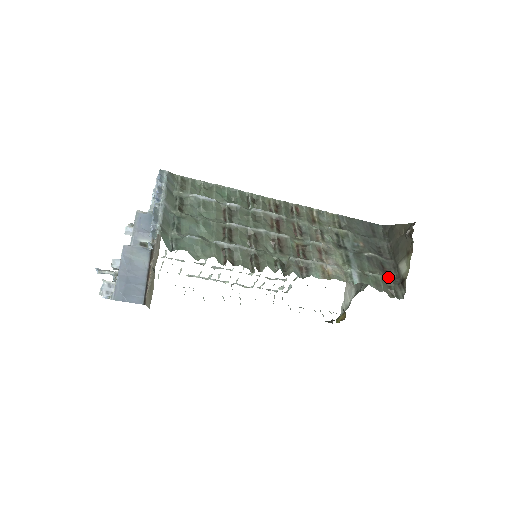
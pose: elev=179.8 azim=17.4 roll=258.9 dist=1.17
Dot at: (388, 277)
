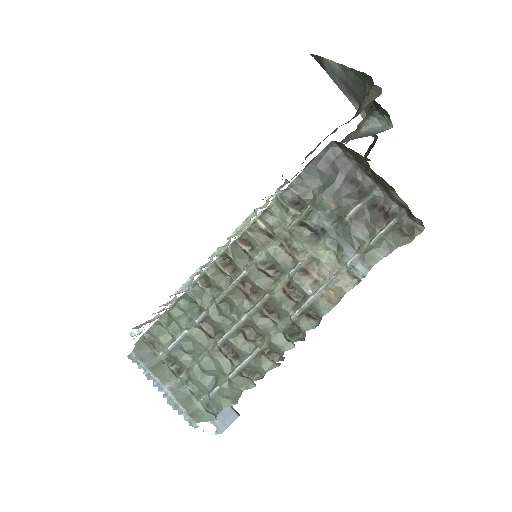
Dot at: (391, 225)
